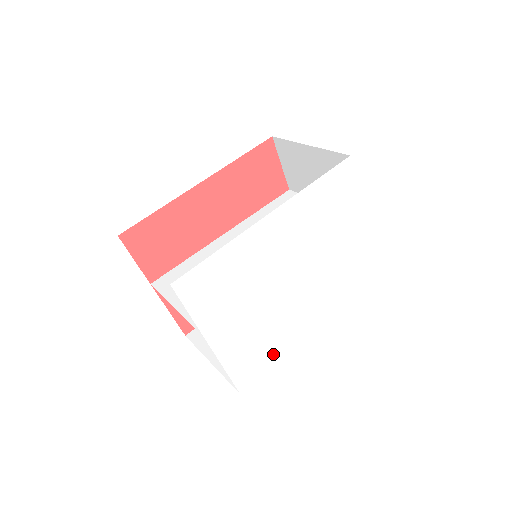
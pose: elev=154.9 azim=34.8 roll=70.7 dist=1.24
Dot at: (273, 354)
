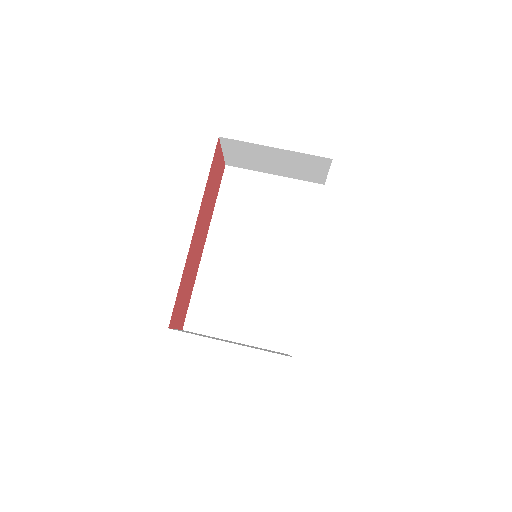
Dot at: occluded
